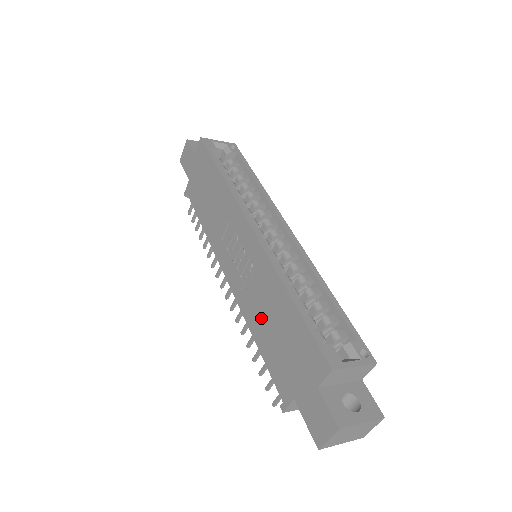
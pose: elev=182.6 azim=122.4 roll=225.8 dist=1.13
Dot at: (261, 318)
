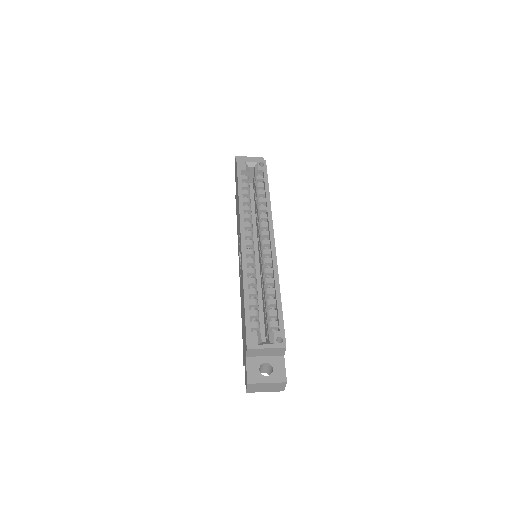
Dot at: occluded
